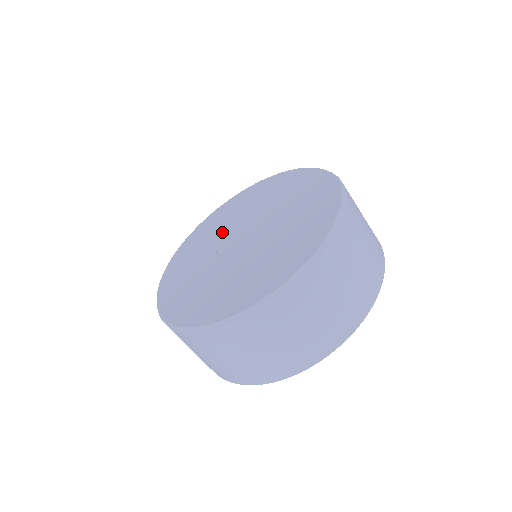
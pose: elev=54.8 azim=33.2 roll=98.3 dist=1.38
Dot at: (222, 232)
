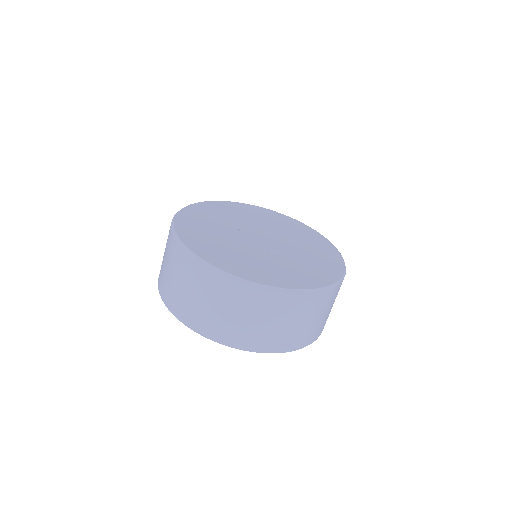
Dot at: (239, 222)
